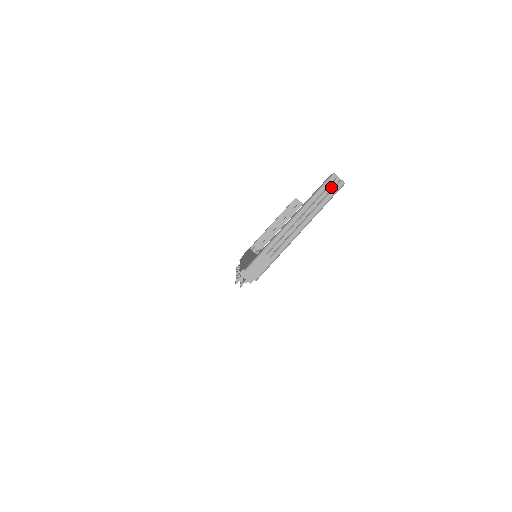
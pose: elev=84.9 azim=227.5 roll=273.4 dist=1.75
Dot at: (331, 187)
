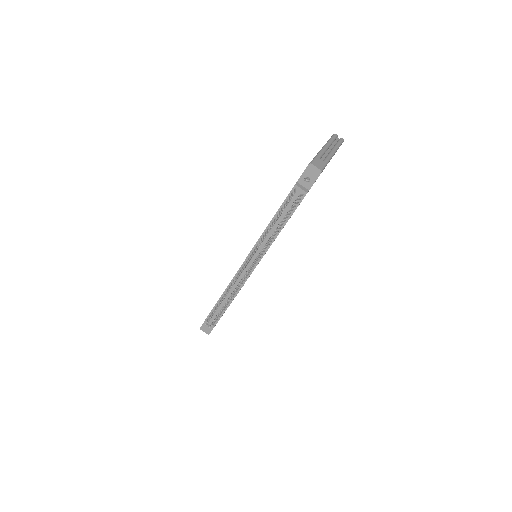
Dot at: (337, 140)
